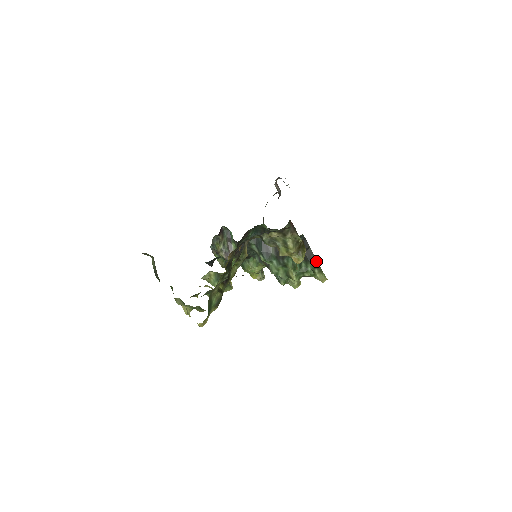
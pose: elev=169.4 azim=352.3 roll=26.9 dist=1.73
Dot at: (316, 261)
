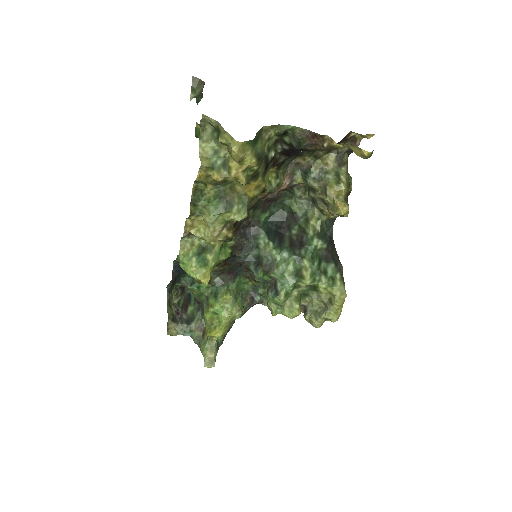
Dot at: (340, 264)
